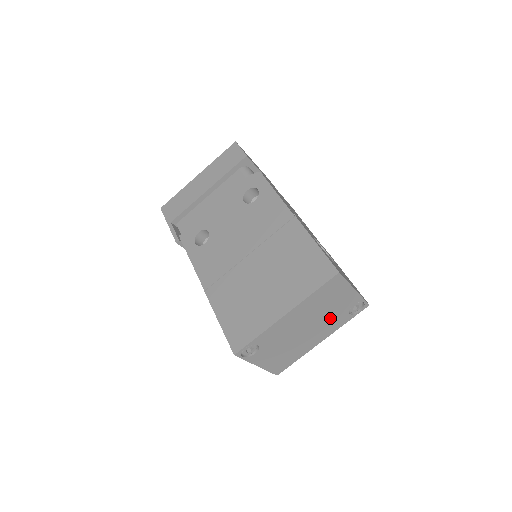
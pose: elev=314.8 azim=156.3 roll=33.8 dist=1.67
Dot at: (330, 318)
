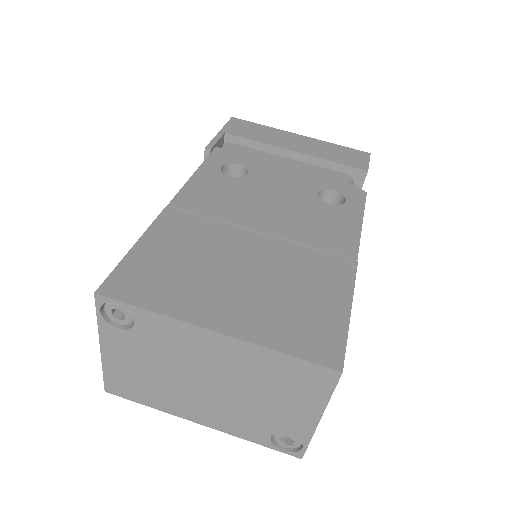
Dot at: (247, 411)
